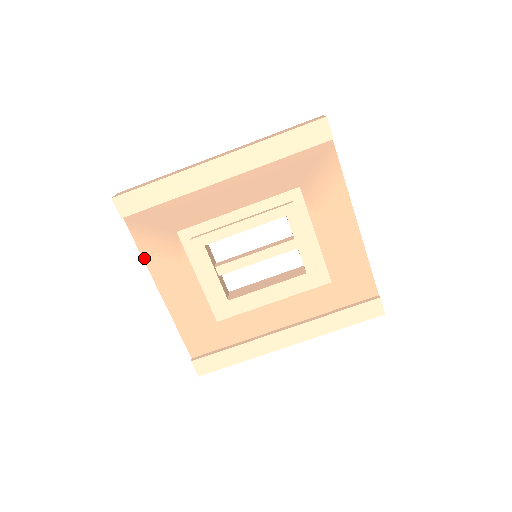
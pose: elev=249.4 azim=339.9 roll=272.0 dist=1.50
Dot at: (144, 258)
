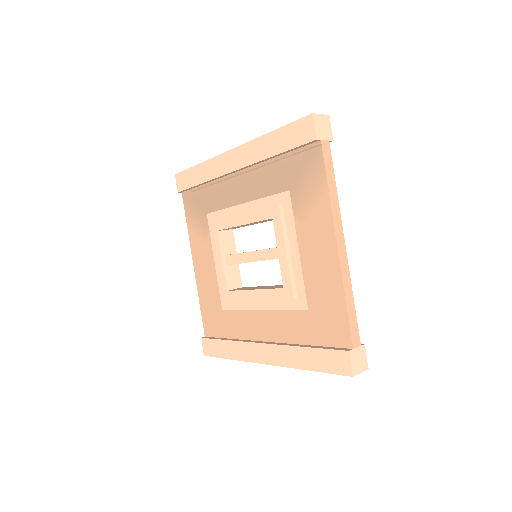
Dot at: (189, 231)
